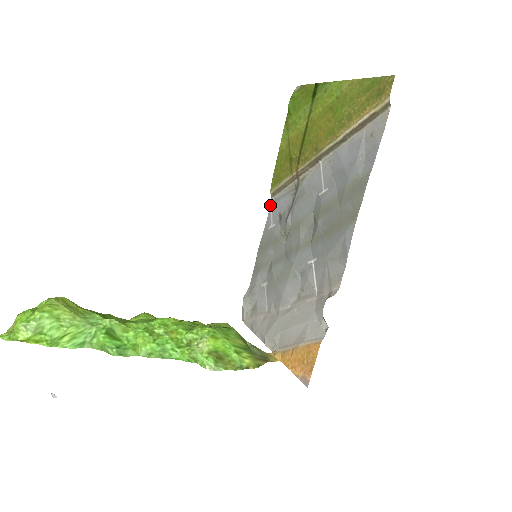
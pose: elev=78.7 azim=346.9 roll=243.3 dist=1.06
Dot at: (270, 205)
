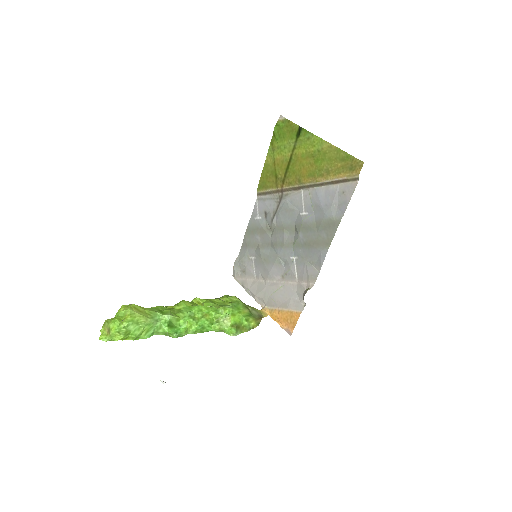
Dot at: (256, 200)
